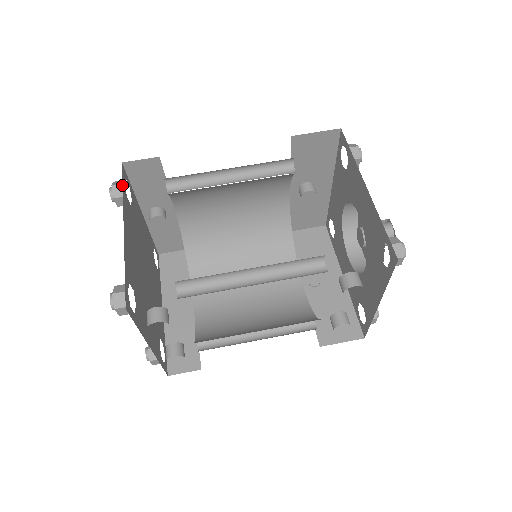
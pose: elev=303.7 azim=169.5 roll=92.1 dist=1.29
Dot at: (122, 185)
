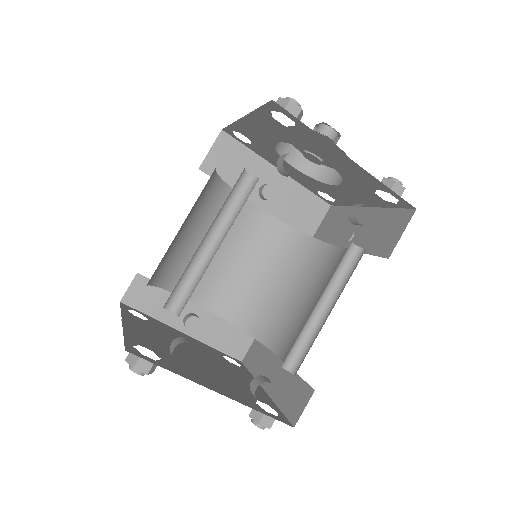
Dot at: occluded
